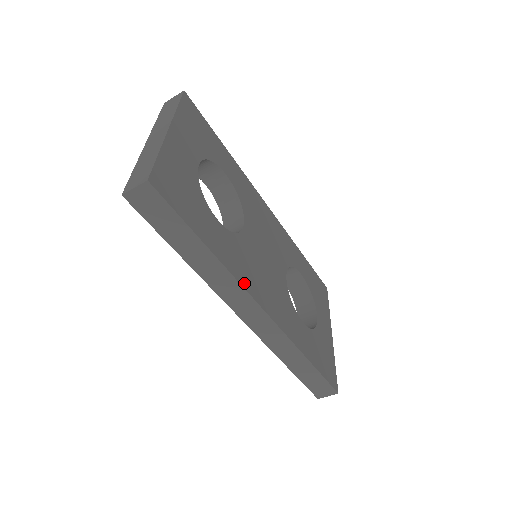
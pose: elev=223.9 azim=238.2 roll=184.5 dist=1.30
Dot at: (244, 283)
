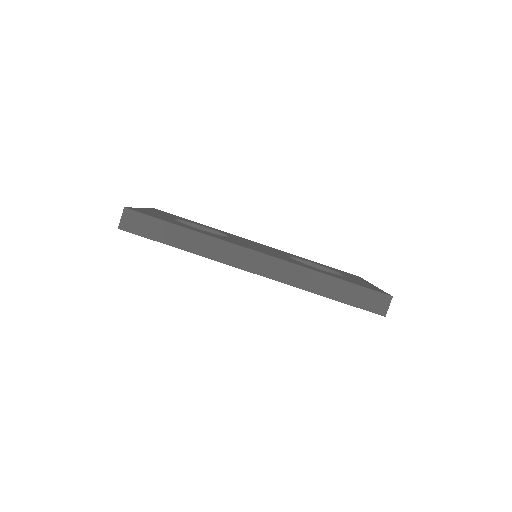
Dot at: (232, 243)
